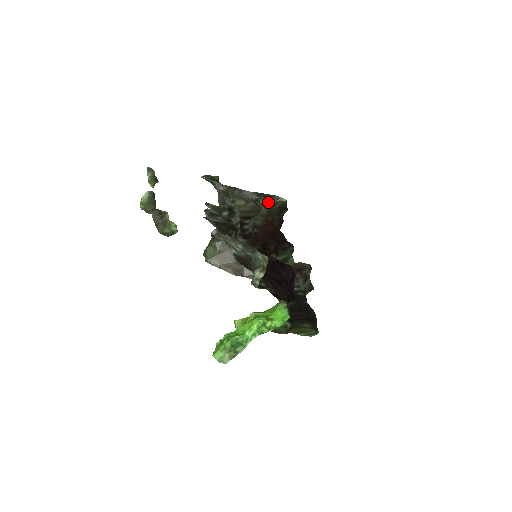
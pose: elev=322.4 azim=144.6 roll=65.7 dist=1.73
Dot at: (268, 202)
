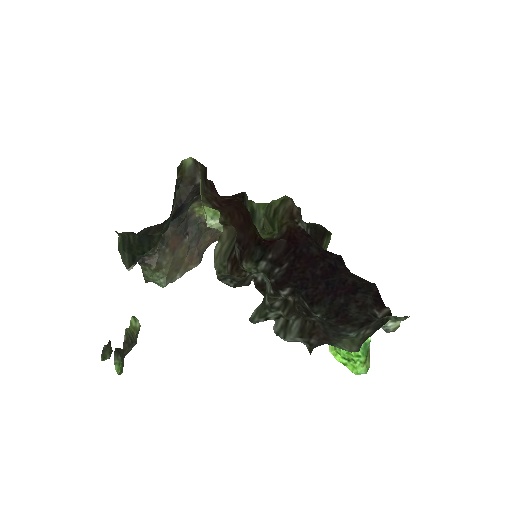
Dot at: (200, 193)
